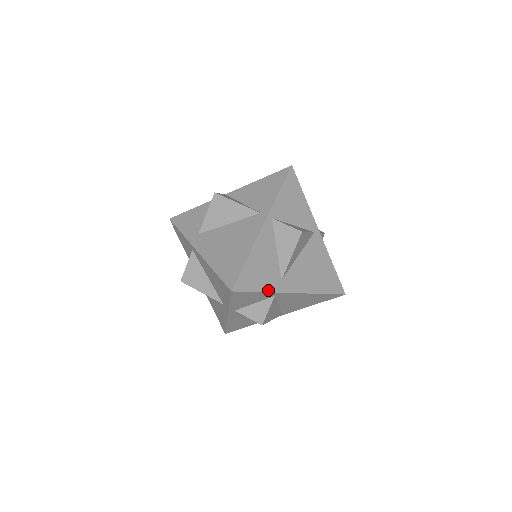
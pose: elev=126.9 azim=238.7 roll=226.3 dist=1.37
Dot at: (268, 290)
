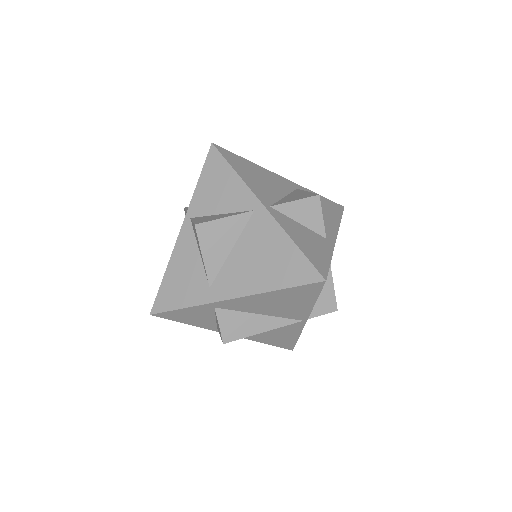
Dot at: (193, 304)
